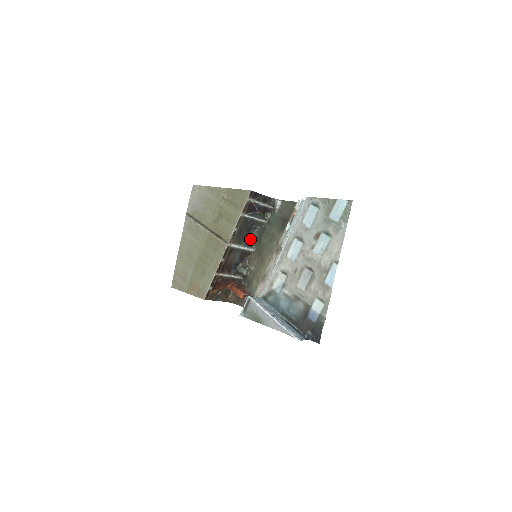
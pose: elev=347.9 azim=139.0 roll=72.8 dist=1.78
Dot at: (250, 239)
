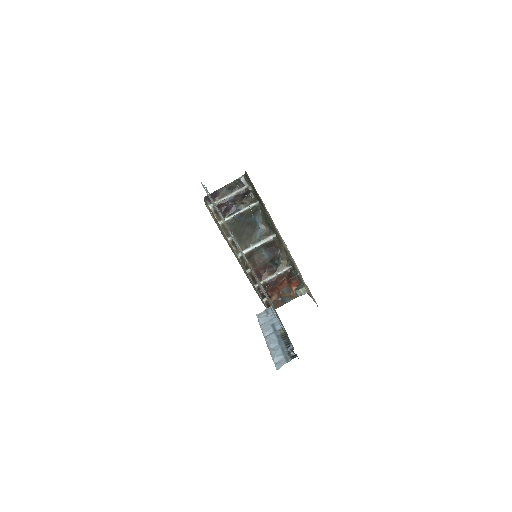
Dot at: (263, 227)
